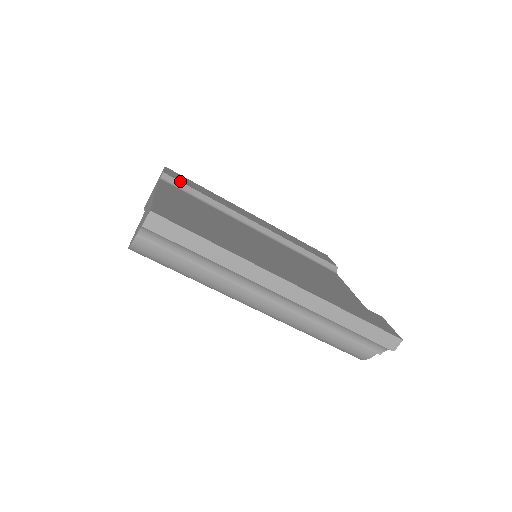
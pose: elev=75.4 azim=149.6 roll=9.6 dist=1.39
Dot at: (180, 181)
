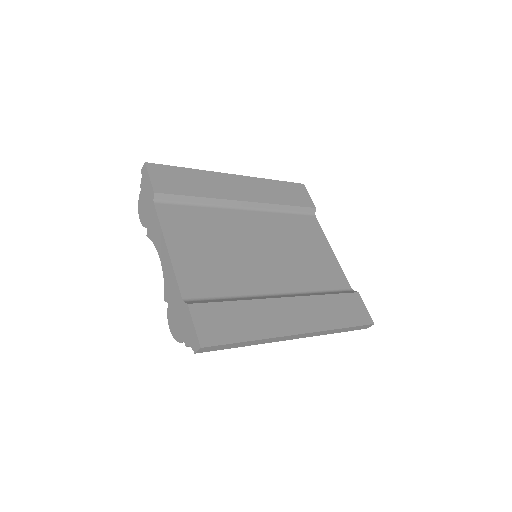
Dot at: (172, 194)
